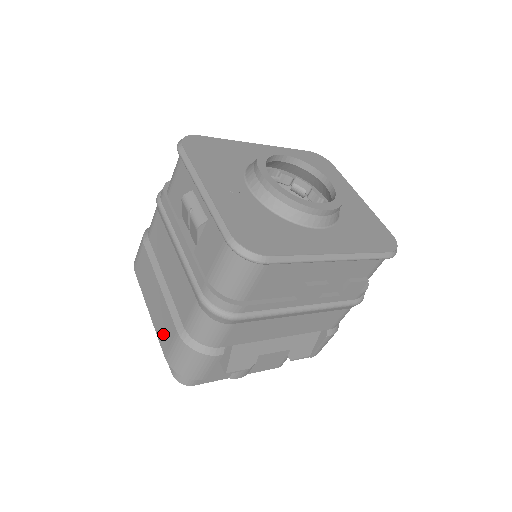
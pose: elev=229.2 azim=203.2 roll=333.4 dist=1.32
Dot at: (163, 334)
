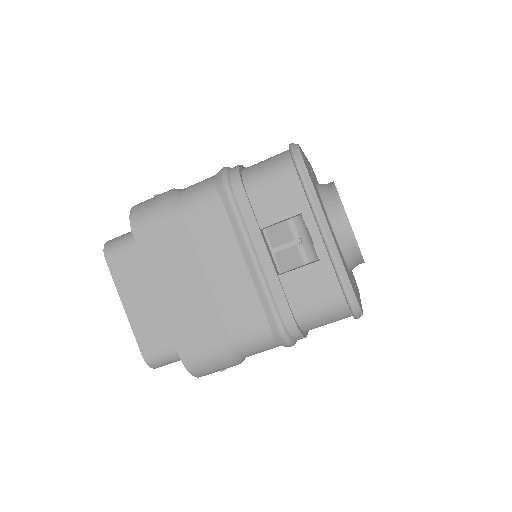
Dot at: (186, 332)
